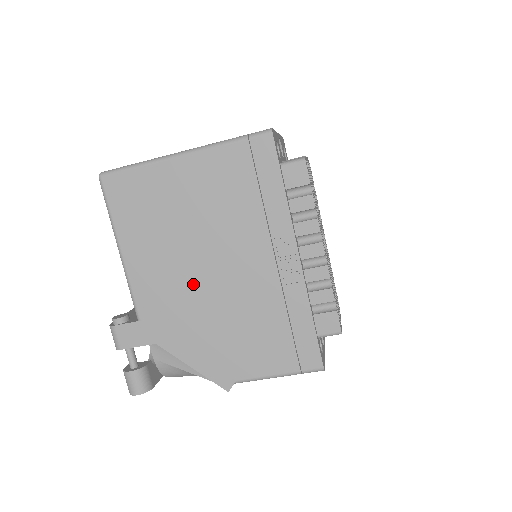
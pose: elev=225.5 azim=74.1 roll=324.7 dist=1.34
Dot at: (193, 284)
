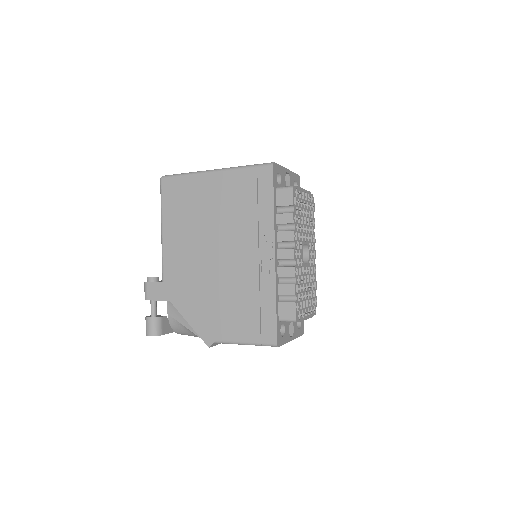
Dot at: (202, 262)
